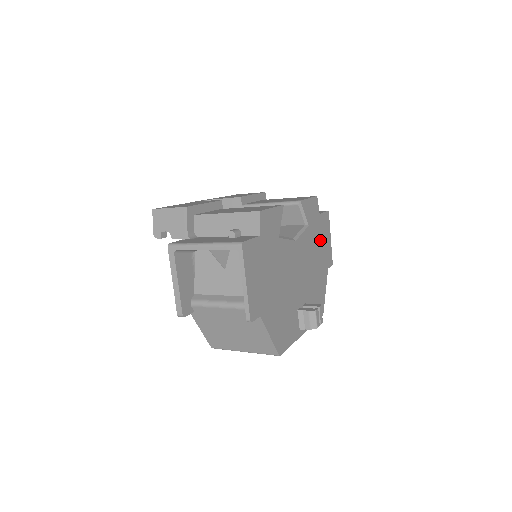
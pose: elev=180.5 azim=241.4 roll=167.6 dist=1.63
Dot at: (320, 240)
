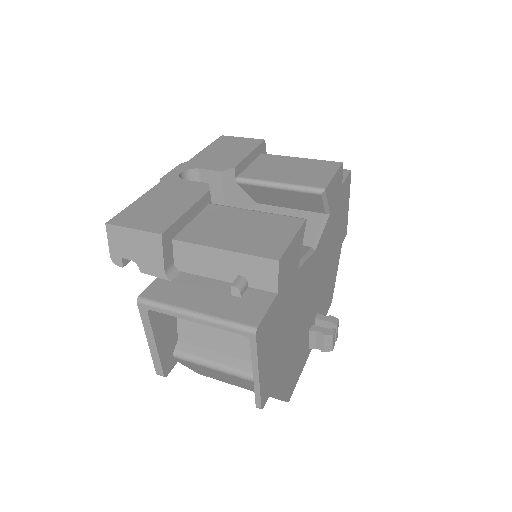
Dot at: (339, 218)
